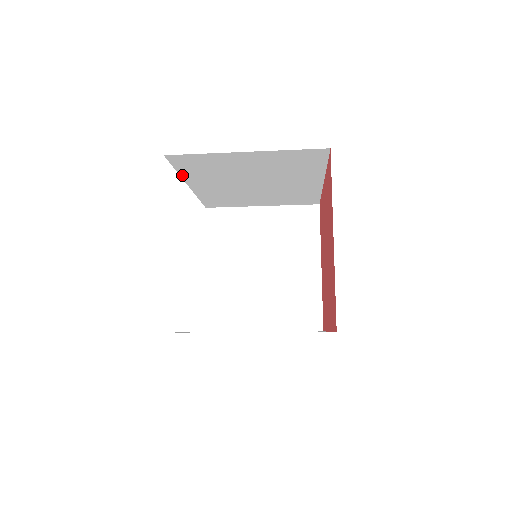
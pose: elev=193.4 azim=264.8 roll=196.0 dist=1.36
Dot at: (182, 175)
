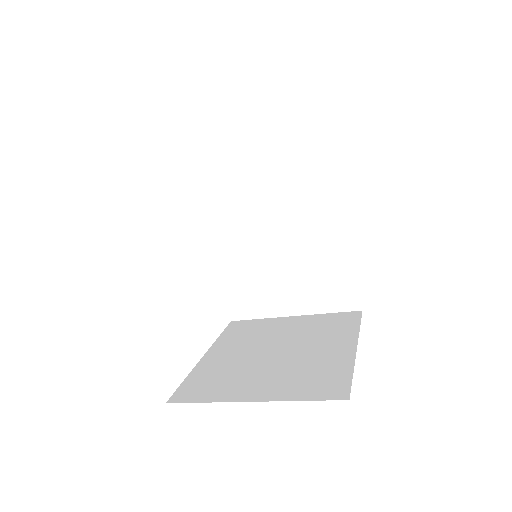
Dot at: (206, 209)
